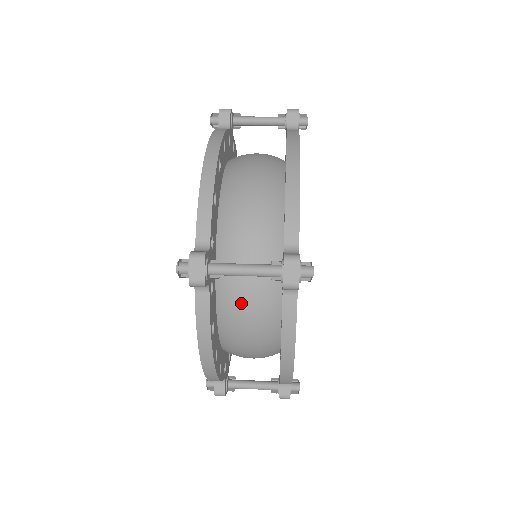
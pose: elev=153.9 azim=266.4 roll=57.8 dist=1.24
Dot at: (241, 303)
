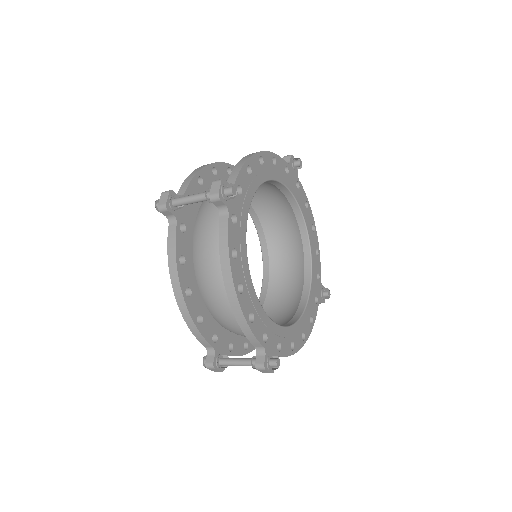
Dot at: (205, 243)
